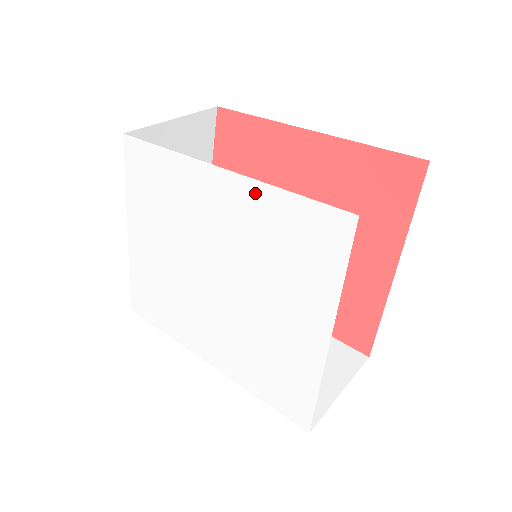
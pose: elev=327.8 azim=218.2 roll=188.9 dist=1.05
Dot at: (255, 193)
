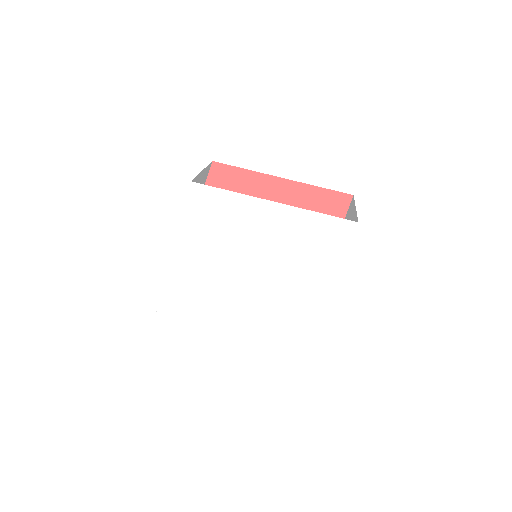
Dot at: (296, 215)
